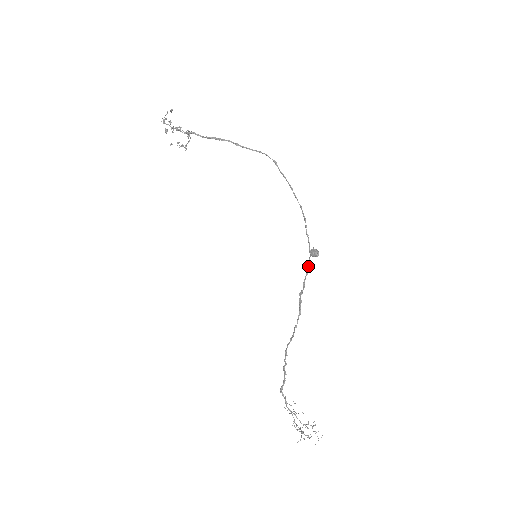
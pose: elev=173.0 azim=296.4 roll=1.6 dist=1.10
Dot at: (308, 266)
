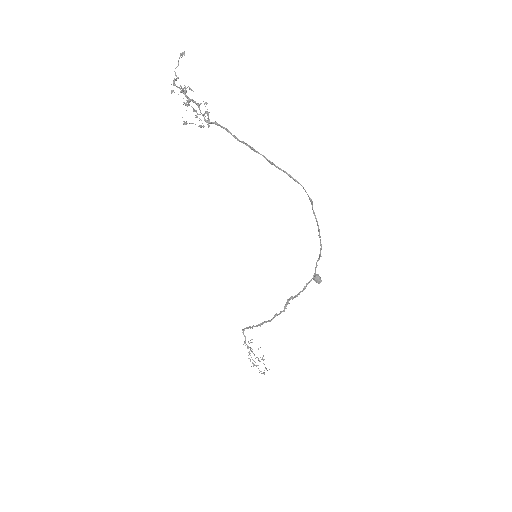
Dot at: occluded
